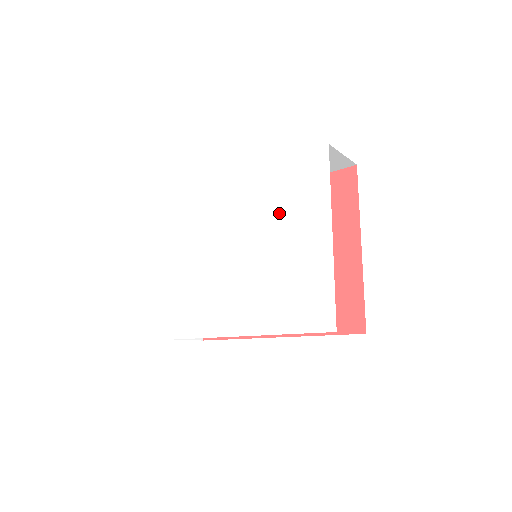
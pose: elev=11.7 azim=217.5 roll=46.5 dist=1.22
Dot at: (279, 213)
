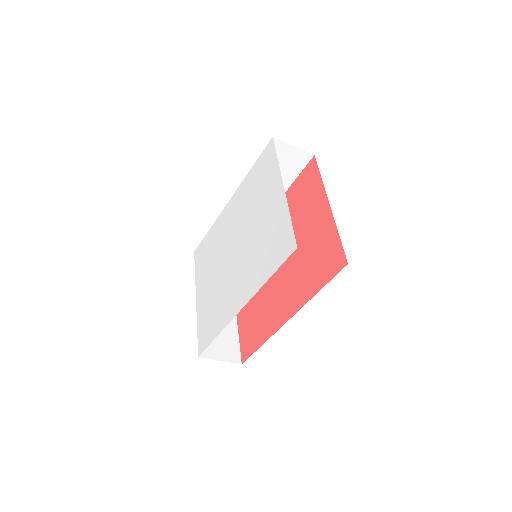
Dot at: (253, 202)
